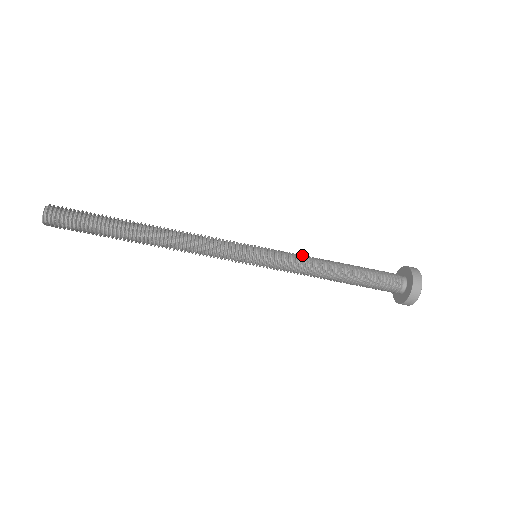
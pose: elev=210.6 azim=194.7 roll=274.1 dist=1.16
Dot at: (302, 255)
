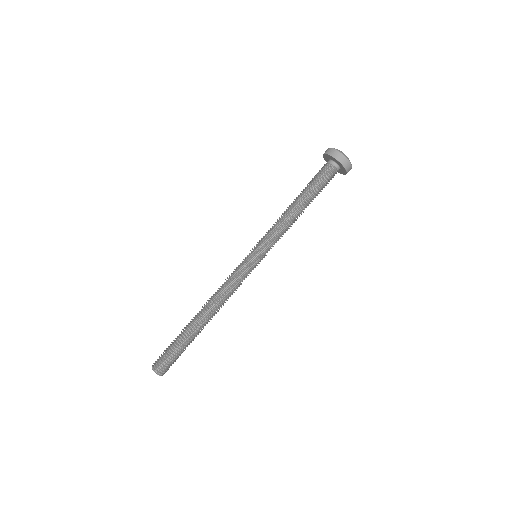
Dot at: (274, 225)
